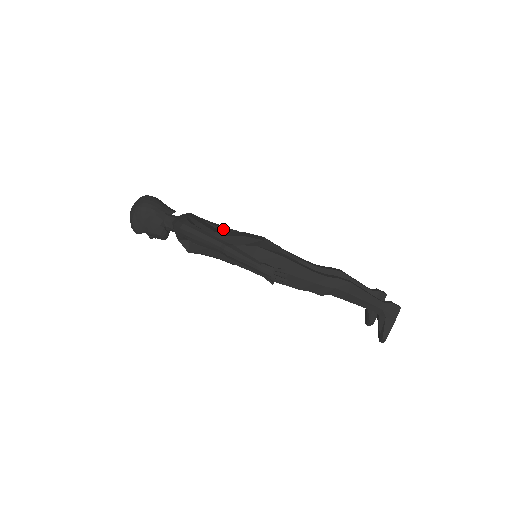
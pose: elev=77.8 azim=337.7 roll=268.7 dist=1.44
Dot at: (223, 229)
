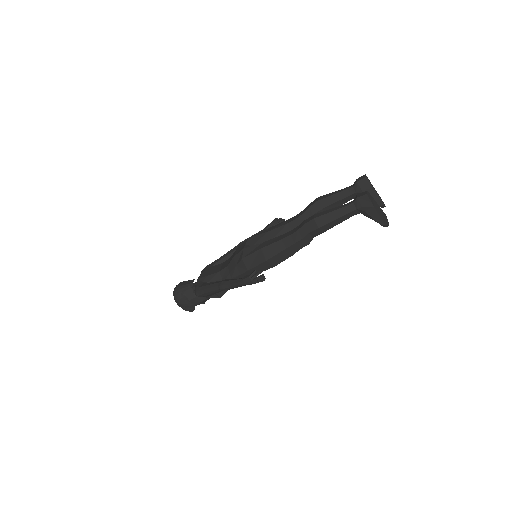
Dot at: (232, 253)
